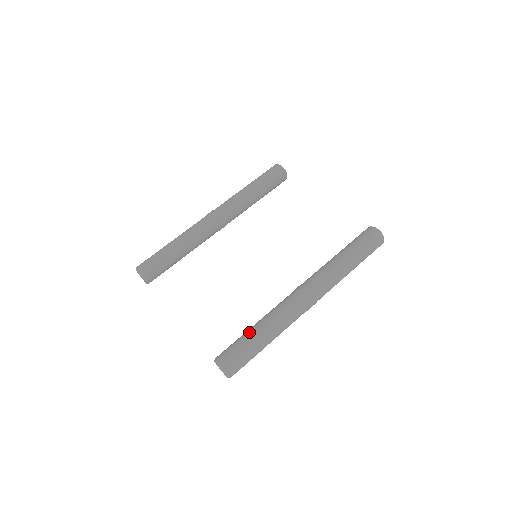
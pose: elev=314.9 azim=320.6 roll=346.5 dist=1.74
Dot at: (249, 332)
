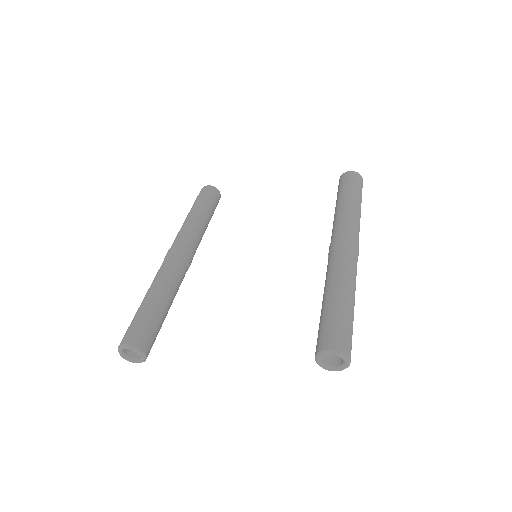
Dot at: (328, 303)
